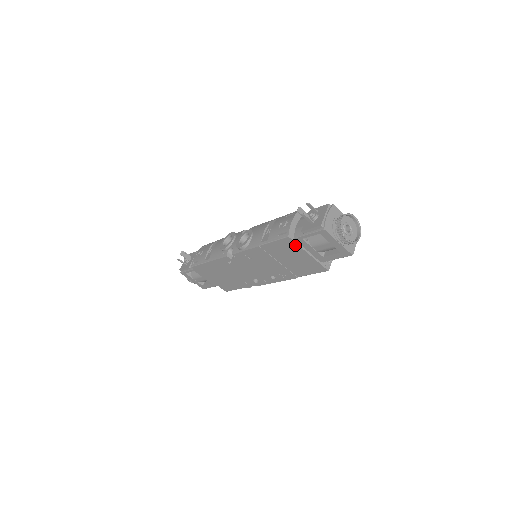
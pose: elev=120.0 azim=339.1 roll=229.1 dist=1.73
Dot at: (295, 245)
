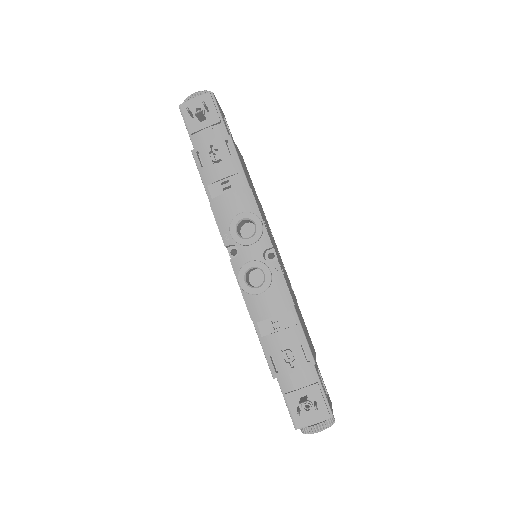
Dot at: occluded
